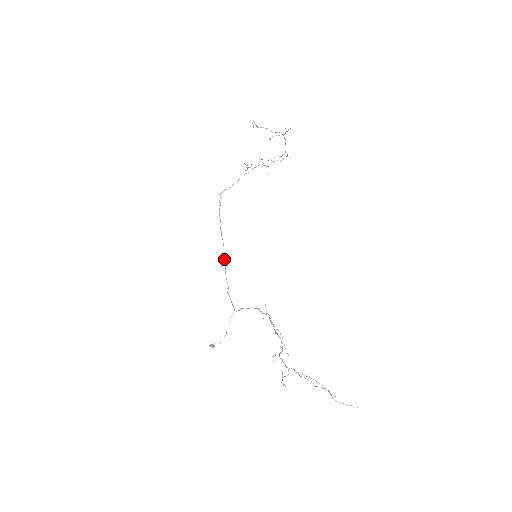
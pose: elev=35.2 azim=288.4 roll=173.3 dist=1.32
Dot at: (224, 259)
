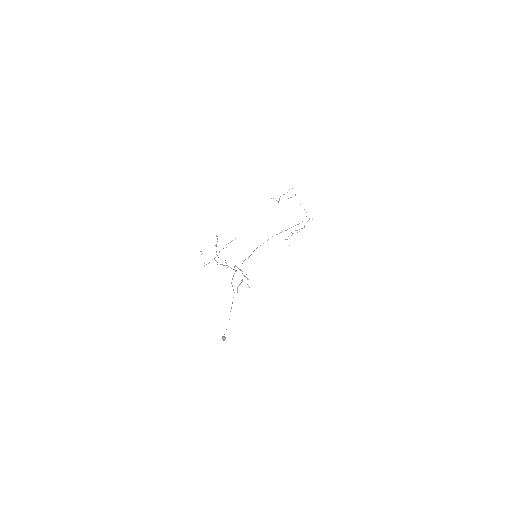
Dot at: occluded
